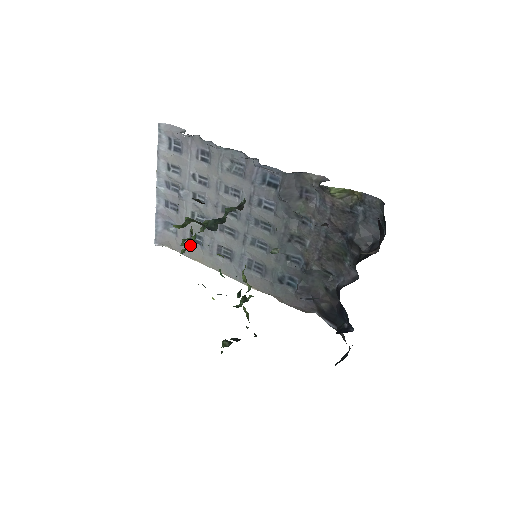
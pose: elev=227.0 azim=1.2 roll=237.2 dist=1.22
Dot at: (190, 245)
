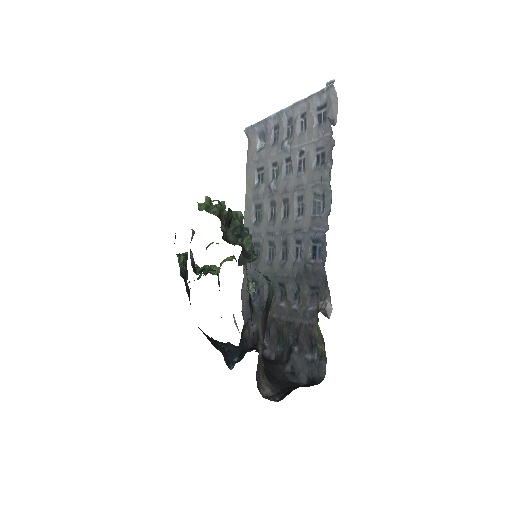
Dot at: (255, 171)
